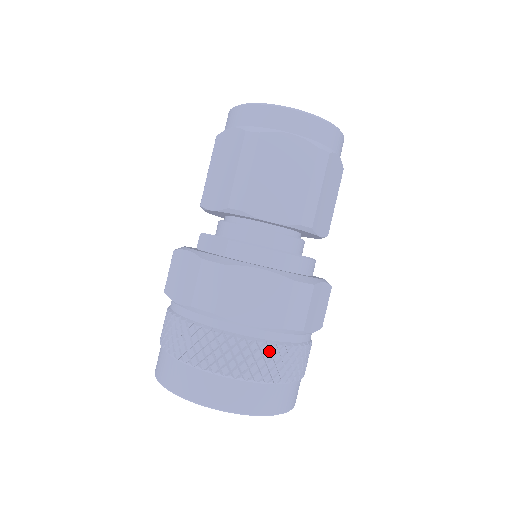
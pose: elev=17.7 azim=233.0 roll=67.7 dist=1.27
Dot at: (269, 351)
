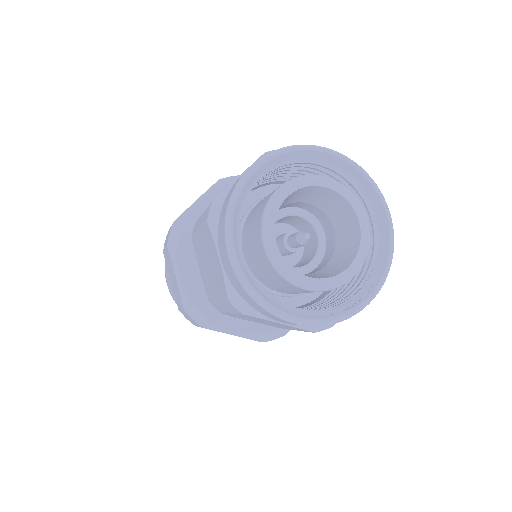
Dot at: occluded
